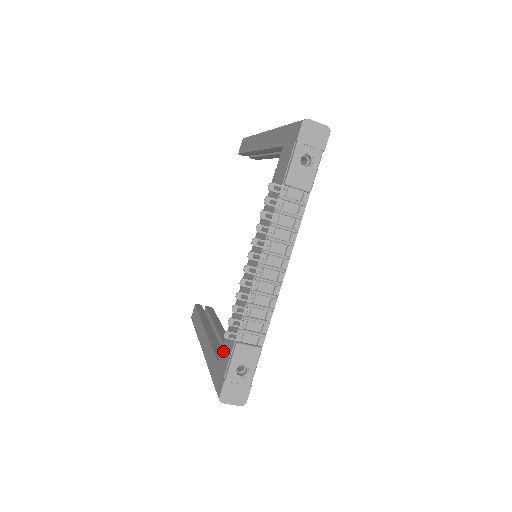
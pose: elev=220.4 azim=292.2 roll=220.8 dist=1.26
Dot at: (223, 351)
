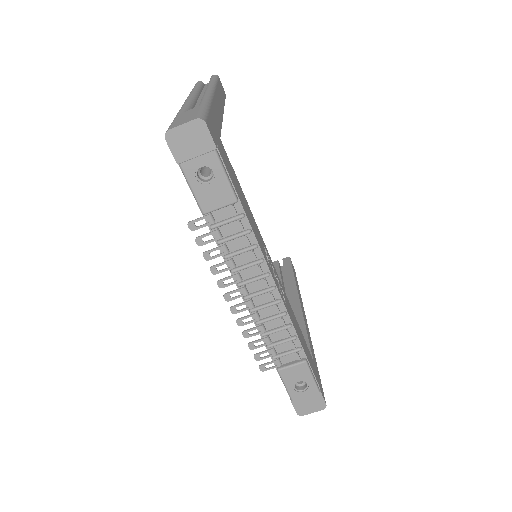
Dot at: occluded
